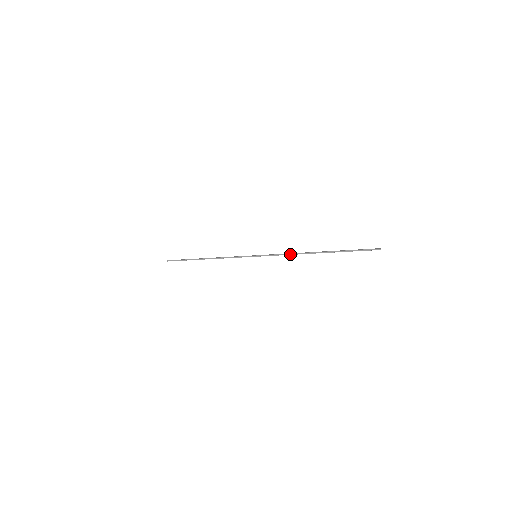
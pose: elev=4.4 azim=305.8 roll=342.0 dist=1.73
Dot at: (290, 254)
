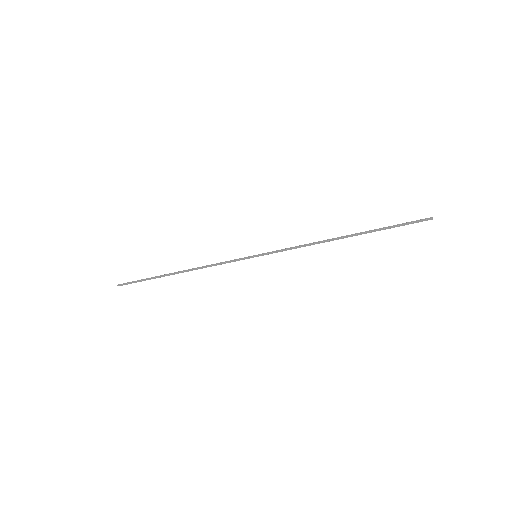
Dot at: (306, 244)
